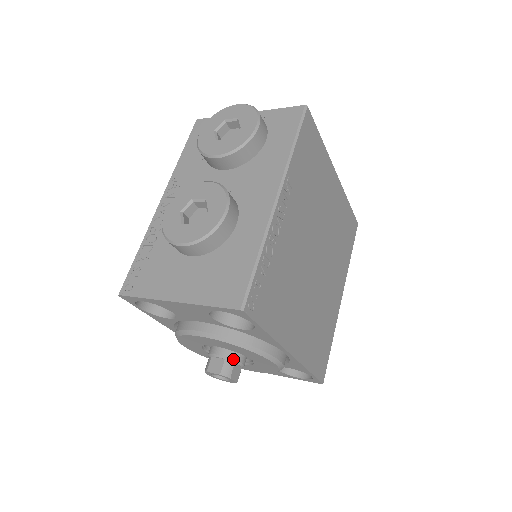
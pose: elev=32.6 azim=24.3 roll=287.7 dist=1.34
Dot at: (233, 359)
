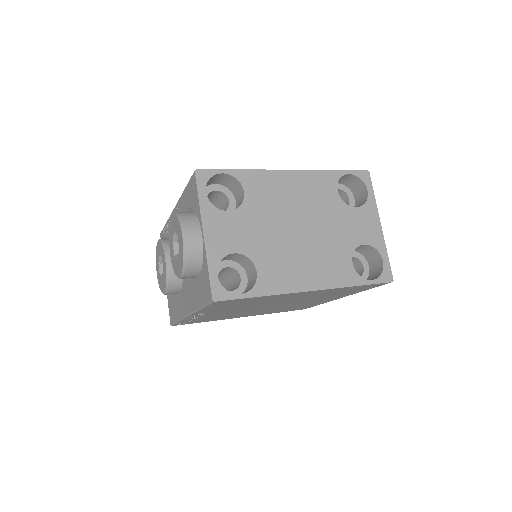
Dot at: occluded
